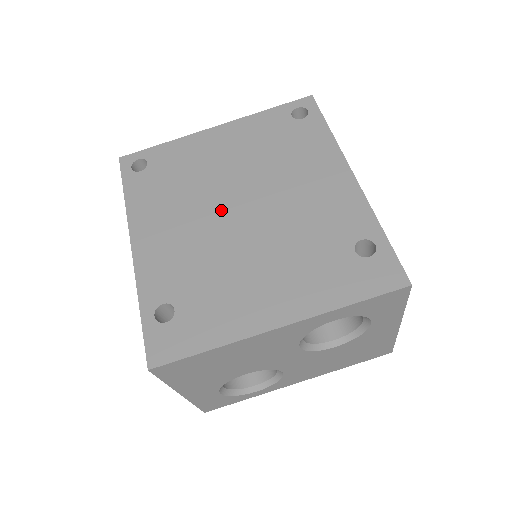
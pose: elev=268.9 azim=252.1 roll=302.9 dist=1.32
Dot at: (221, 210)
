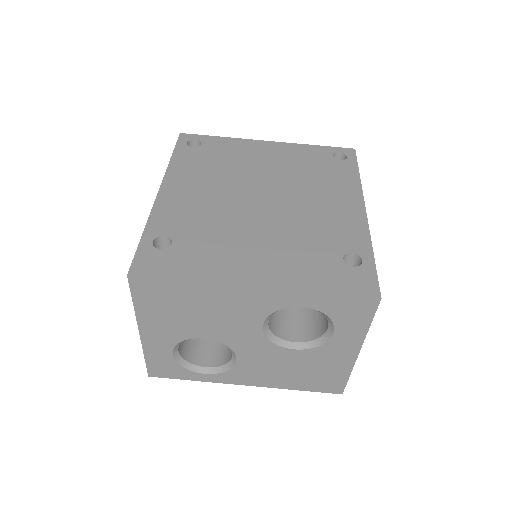
Dot at: (245, 193)
